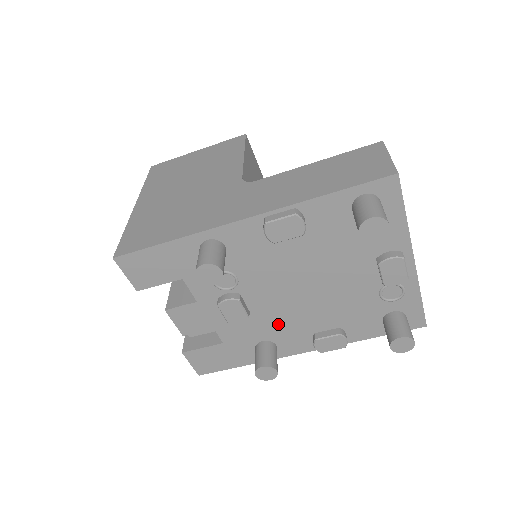
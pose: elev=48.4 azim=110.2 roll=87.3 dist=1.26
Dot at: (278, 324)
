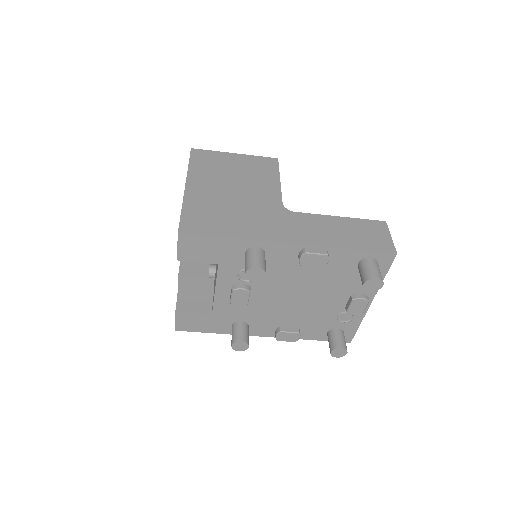
Dot at: (261, 313)
